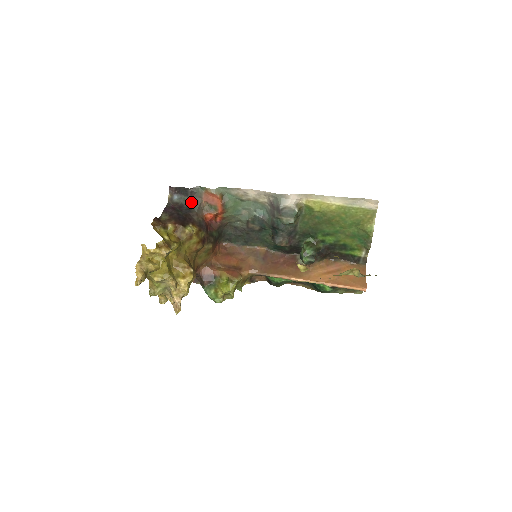
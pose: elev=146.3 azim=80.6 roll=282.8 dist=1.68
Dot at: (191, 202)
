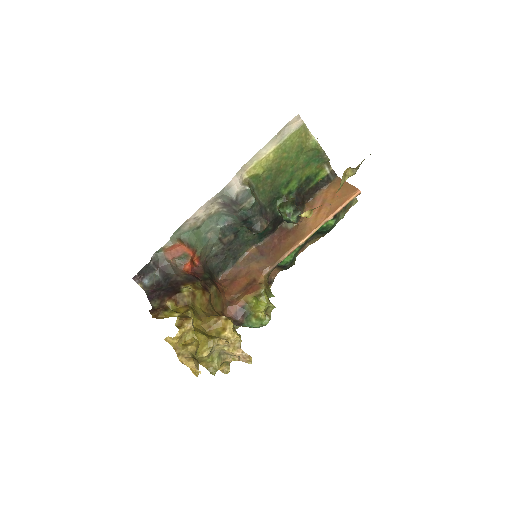
Dot at: (162, 271)
